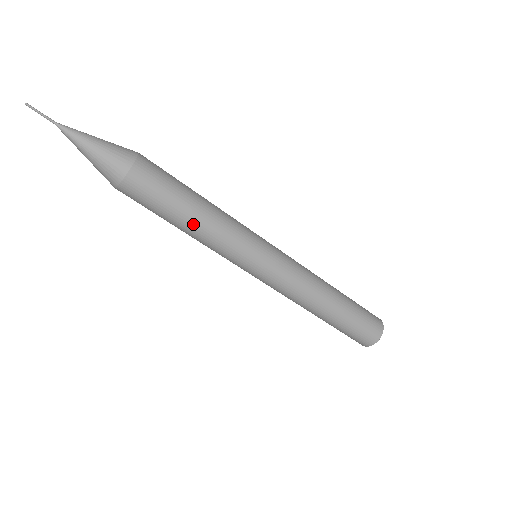
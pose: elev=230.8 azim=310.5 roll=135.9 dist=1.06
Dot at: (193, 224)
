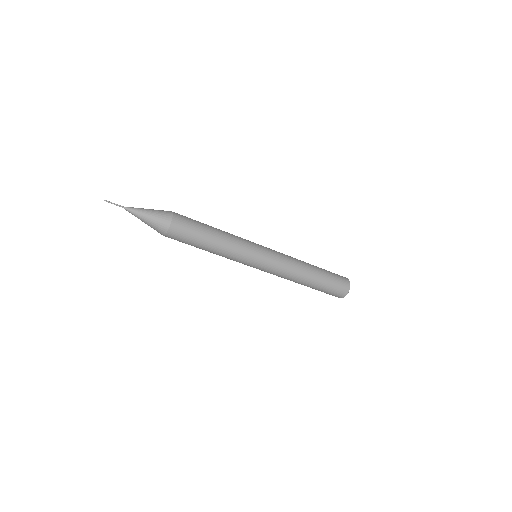
Dot at: (217, 239)
